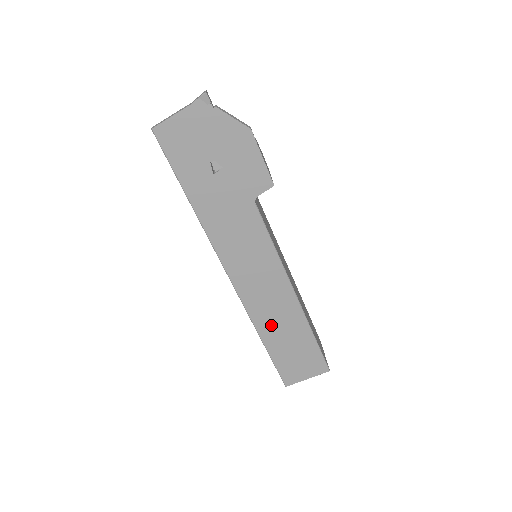
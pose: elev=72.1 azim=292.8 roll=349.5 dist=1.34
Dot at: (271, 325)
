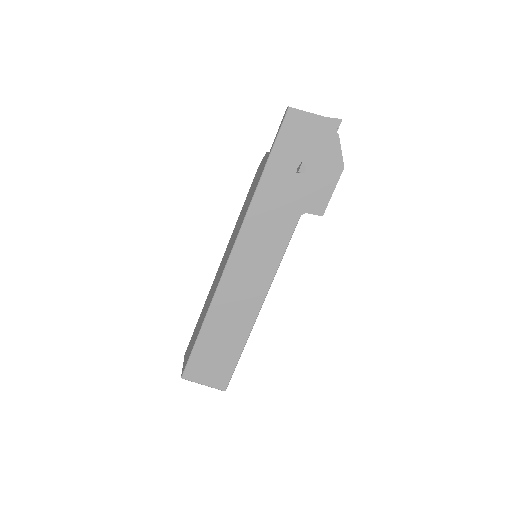
Dot at: (222, 315)
